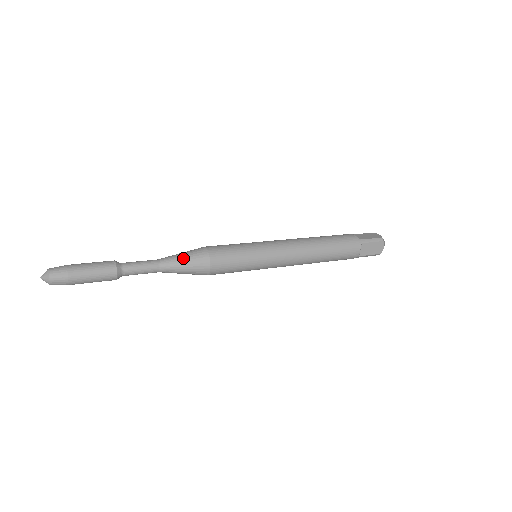
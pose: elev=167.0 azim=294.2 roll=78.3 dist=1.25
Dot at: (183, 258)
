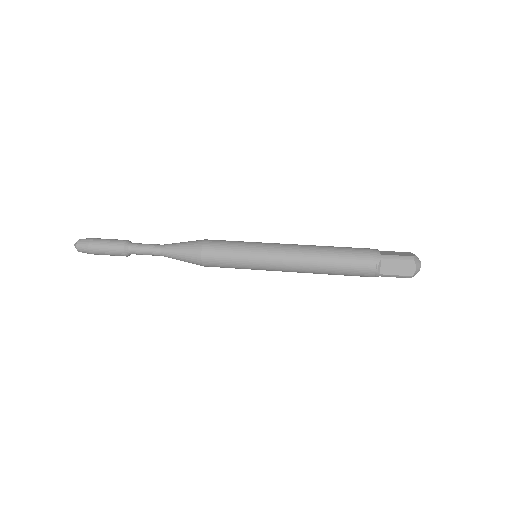
Dot at: (180, 245)
